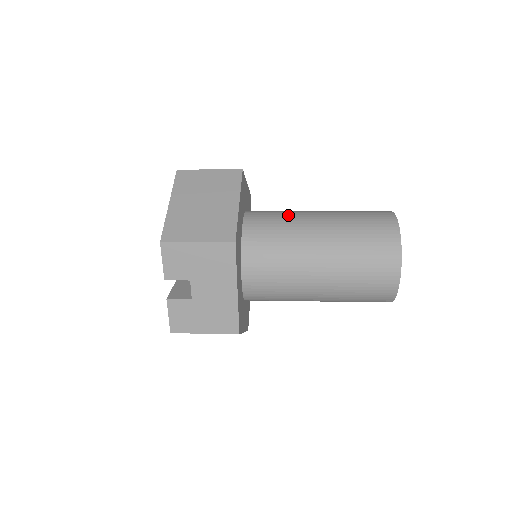
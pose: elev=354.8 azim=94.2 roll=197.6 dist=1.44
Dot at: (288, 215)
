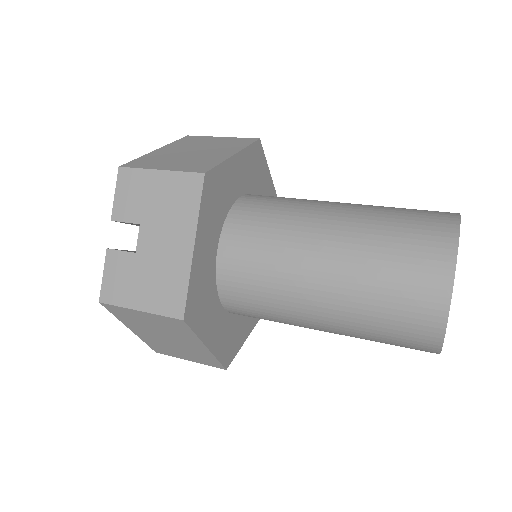
Dot at: (304, 199)
